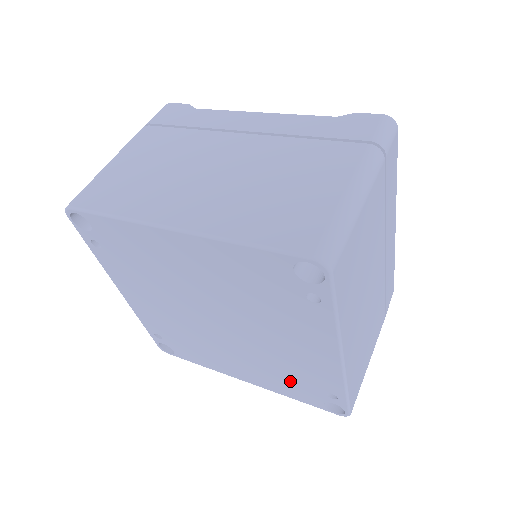
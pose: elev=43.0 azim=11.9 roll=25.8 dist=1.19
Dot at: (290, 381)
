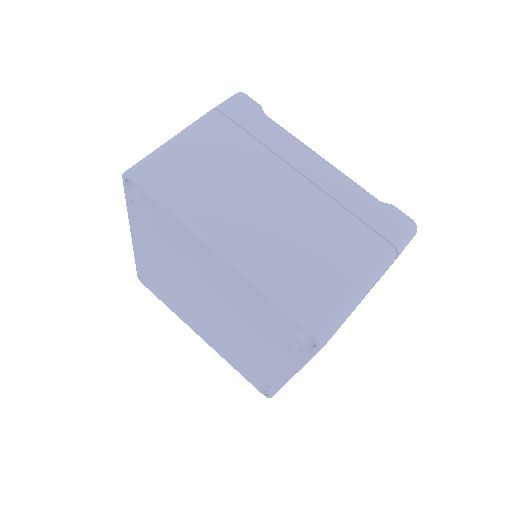
Dot at: (239, 360)
